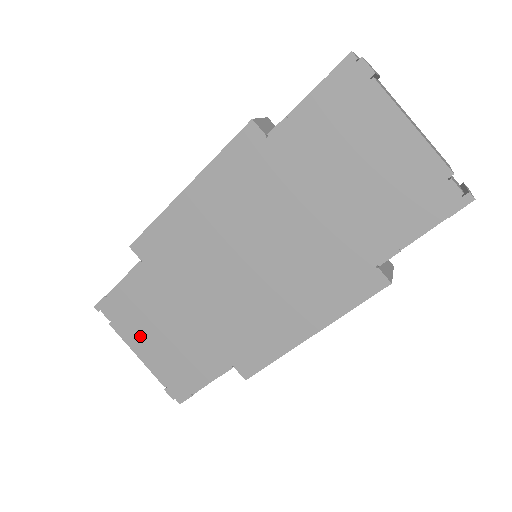
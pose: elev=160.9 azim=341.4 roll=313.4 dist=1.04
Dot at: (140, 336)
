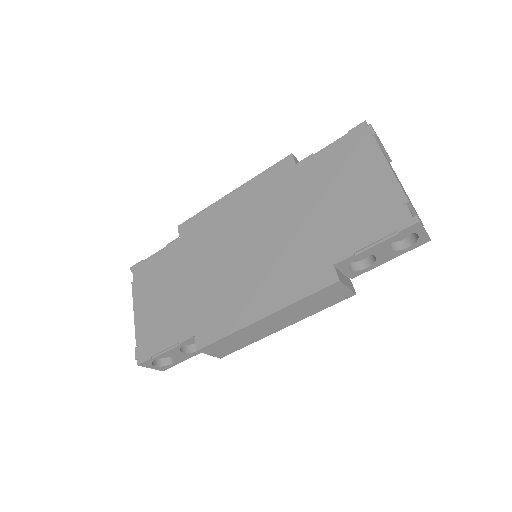
Dot at: (145, 296)
